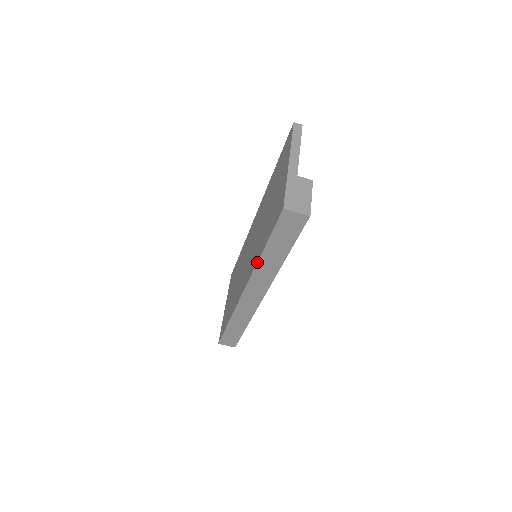
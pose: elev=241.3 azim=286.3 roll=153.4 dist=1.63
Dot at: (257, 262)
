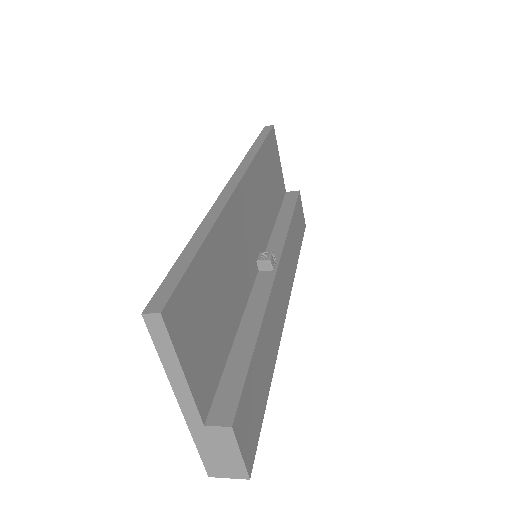
Dot at: occluded
